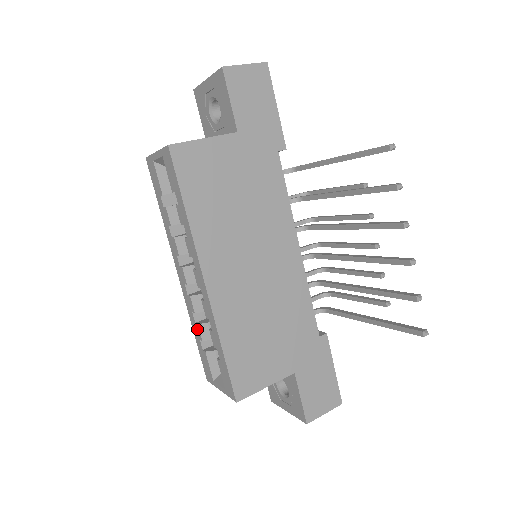
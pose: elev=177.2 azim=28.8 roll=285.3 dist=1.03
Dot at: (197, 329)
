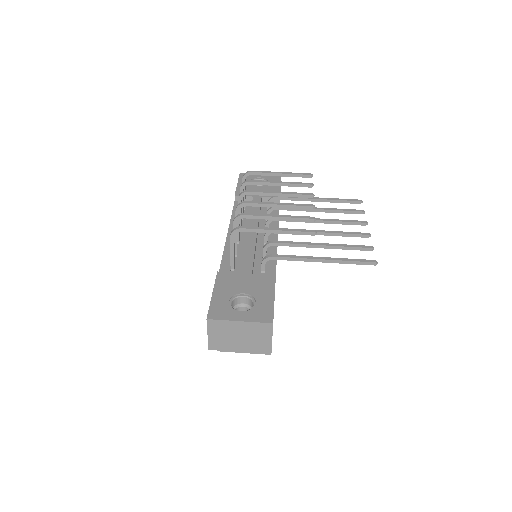
Dot at: occluded
